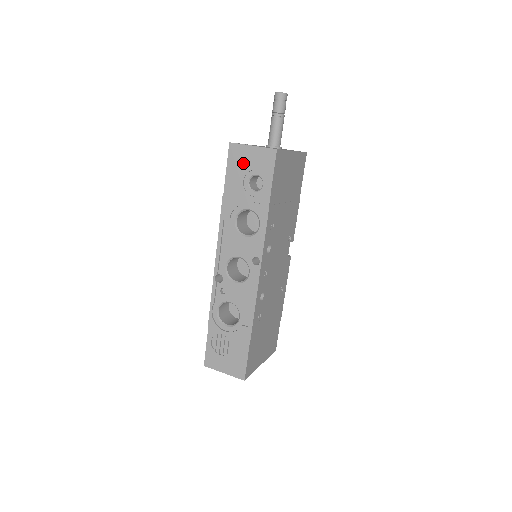
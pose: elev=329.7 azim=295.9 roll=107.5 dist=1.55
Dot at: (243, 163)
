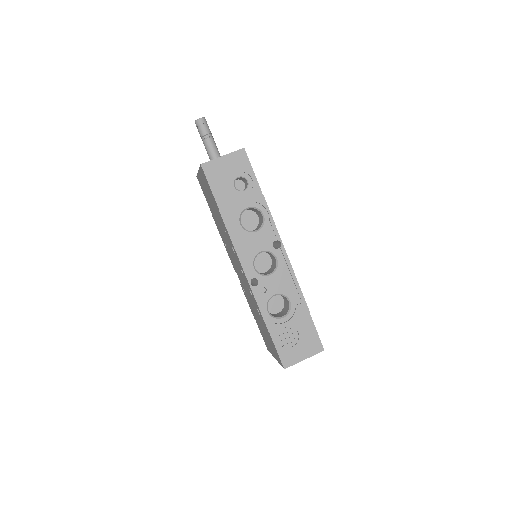
Dot at: (222, 174)
